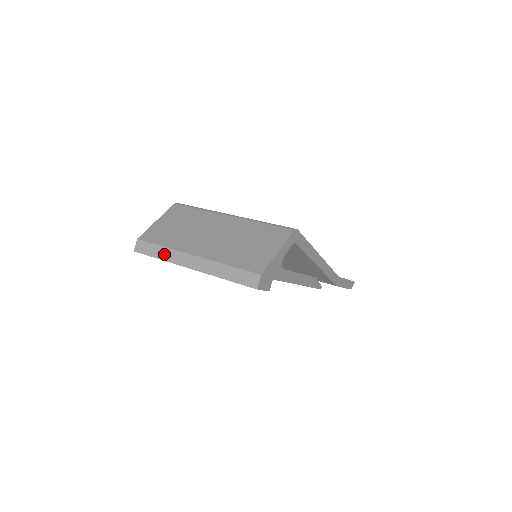
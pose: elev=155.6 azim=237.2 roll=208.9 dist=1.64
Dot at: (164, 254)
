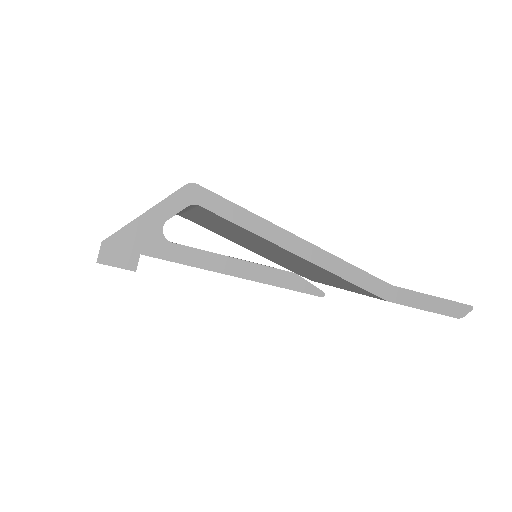
Dot at: occluded
